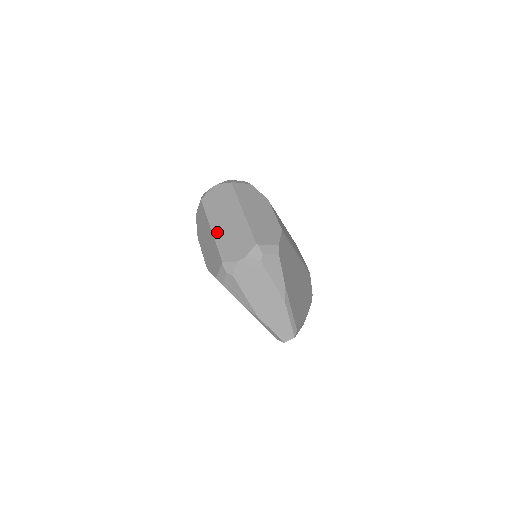
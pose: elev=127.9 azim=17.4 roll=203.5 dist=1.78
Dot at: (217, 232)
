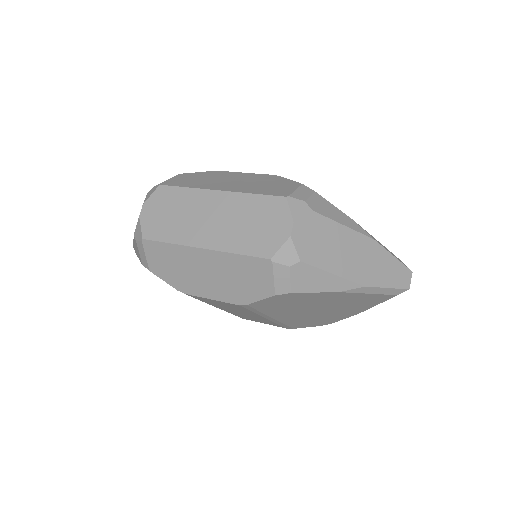
Dot at: (216, 242)
